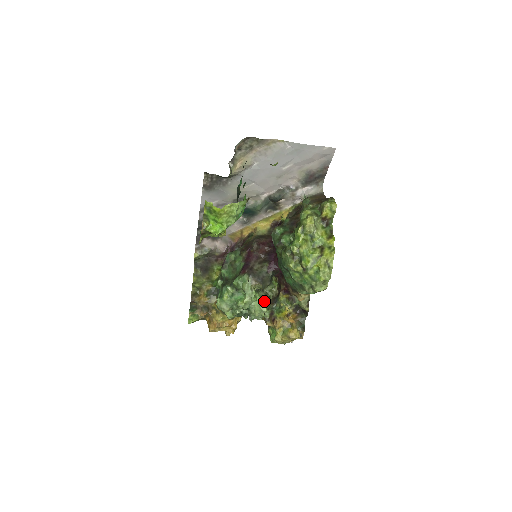
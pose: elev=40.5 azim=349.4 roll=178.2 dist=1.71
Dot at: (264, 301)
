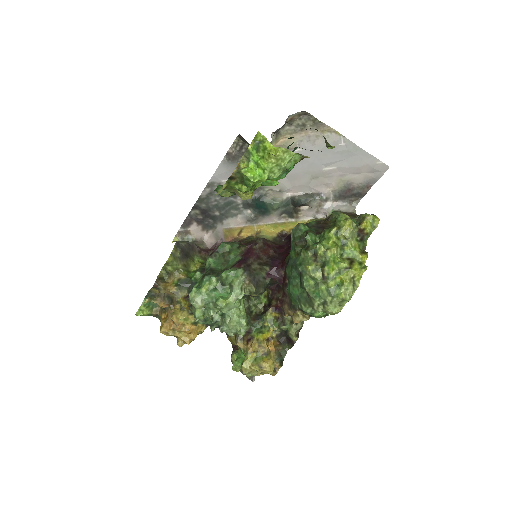
Dot at: (246, 313)
